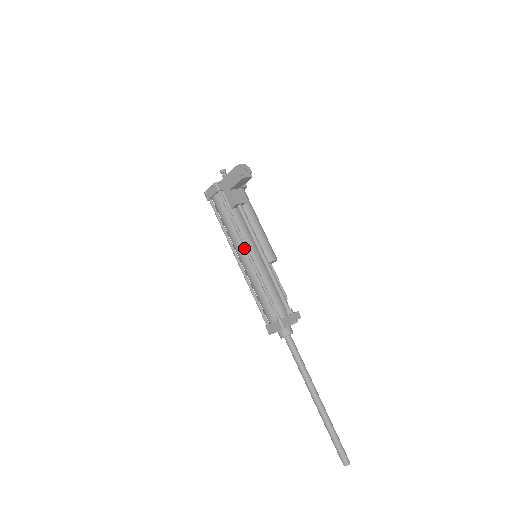
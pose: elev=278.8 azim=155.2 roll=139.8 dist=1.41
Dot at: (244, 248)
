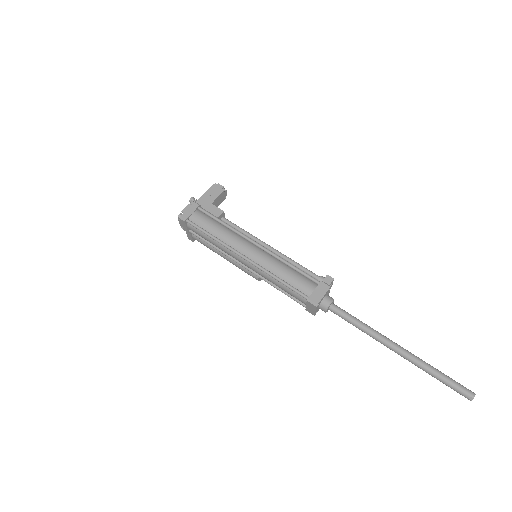
Dot at: (249, 240)
